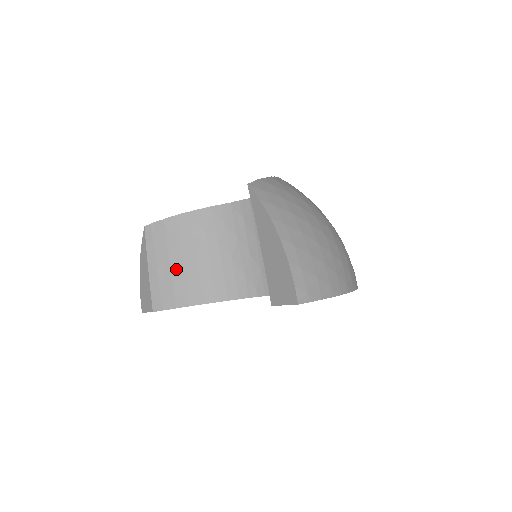
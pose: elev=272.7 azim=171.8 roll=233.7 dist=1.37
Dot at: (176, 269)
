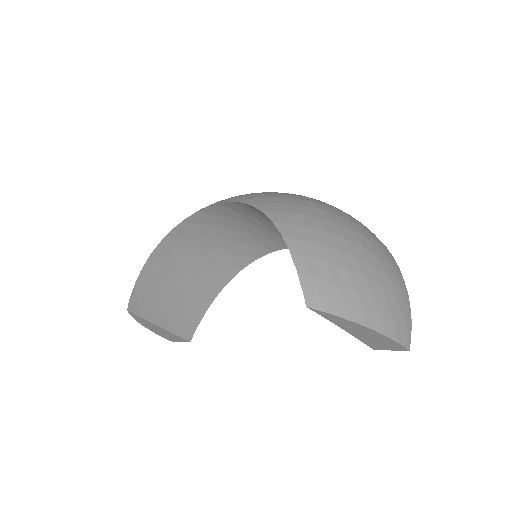
Dot at: (177, 302)
